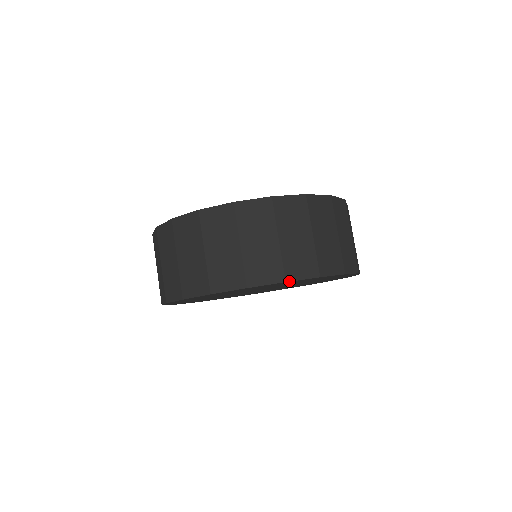
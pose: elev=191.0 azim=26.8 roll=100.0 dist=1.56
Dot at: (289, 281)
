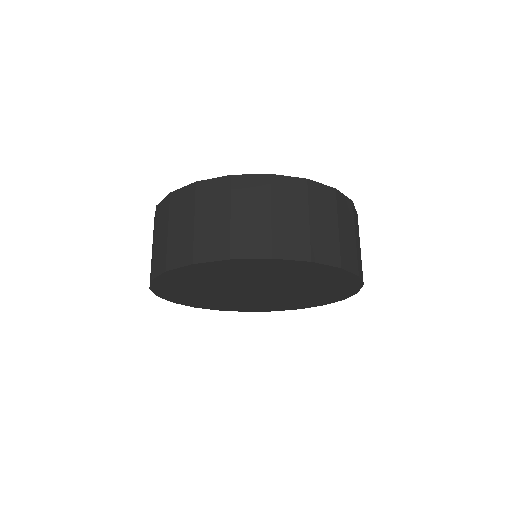
Dot at: (314, 262)
